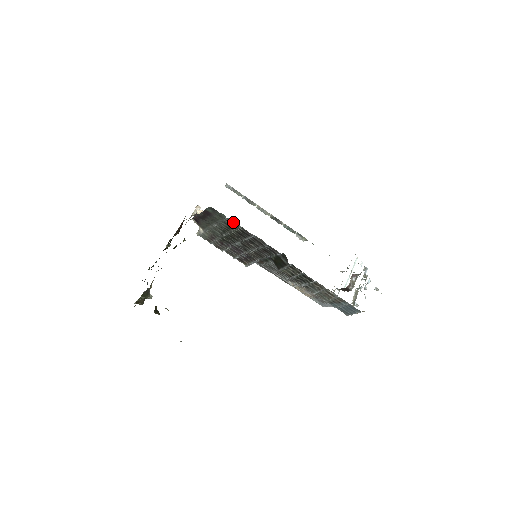
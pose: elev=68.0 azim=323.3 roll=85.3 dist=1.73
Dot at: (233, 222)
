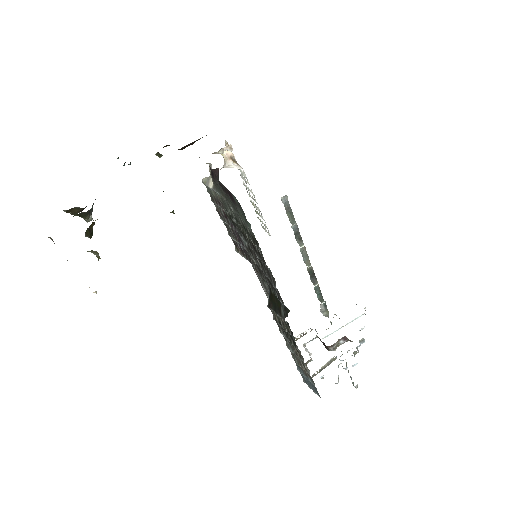
Dot at: (255, 238)
